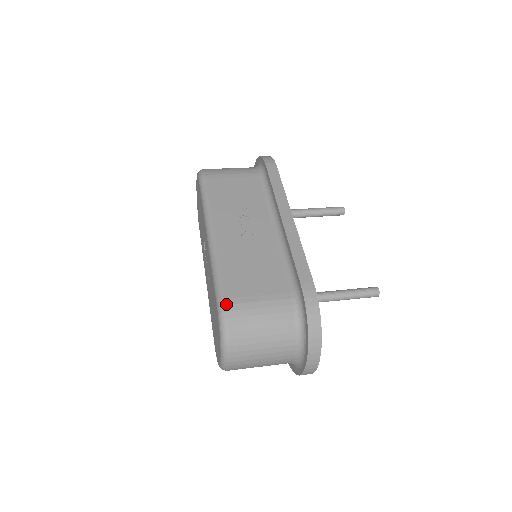
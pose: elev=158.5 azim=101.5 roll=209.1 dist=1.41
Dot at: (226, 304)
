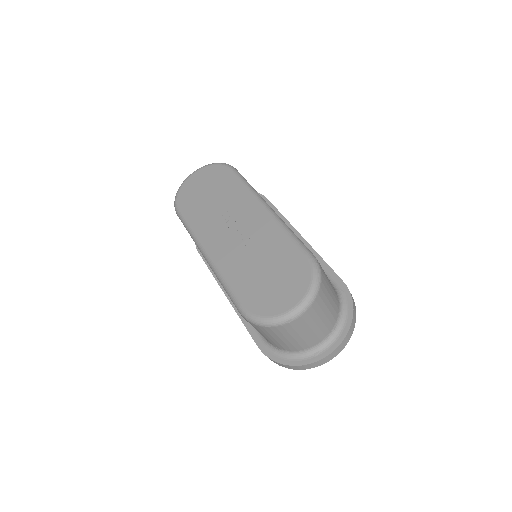
Dot at: occluded
